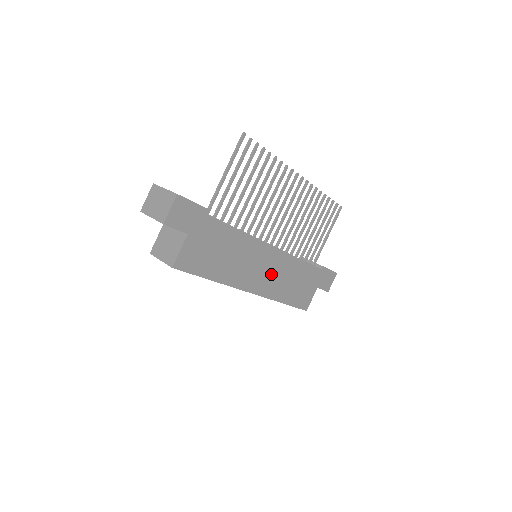
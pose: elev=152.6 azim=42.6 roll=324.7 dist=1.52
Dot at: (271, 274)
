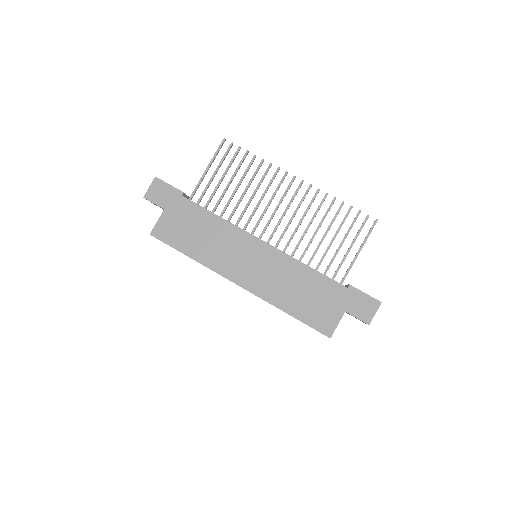
Dot at: (263, 271)
